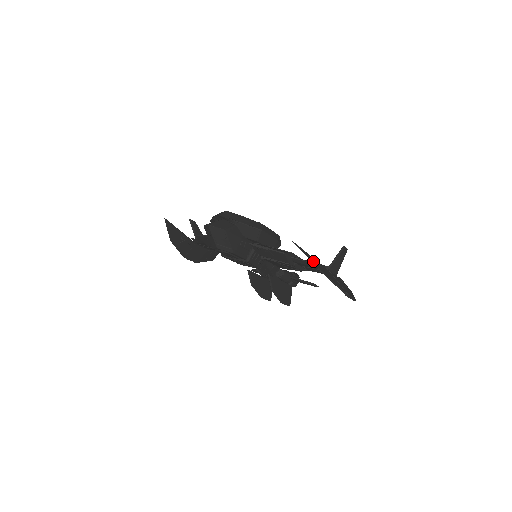
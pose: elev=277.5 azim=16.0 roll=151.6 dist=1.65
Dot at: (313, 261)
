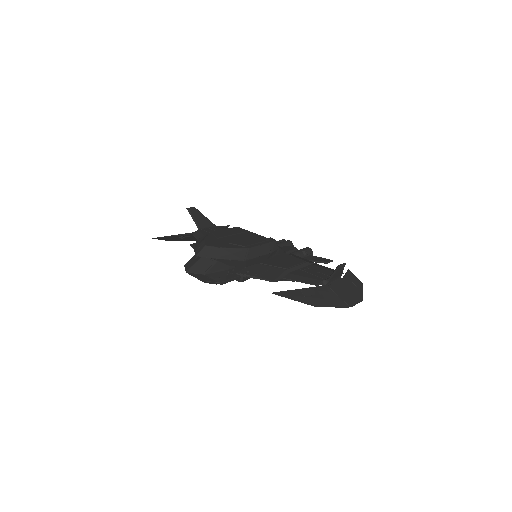
Dot at: (300, 298)
